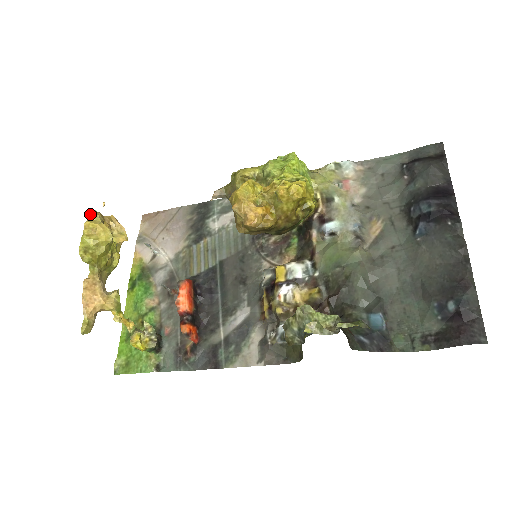
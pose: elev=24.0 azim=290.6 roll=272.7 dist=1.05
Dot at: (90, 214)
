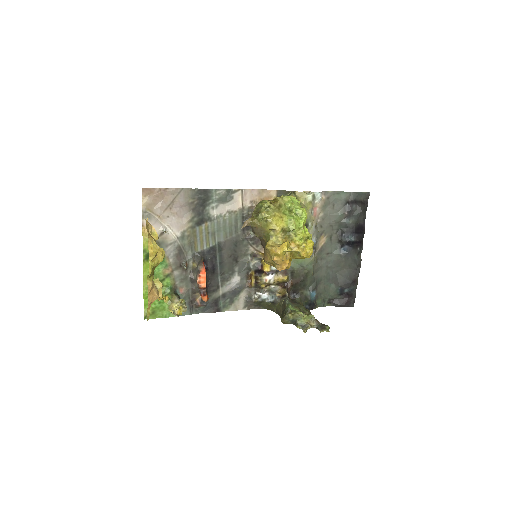
Dot at: (148, 240)
